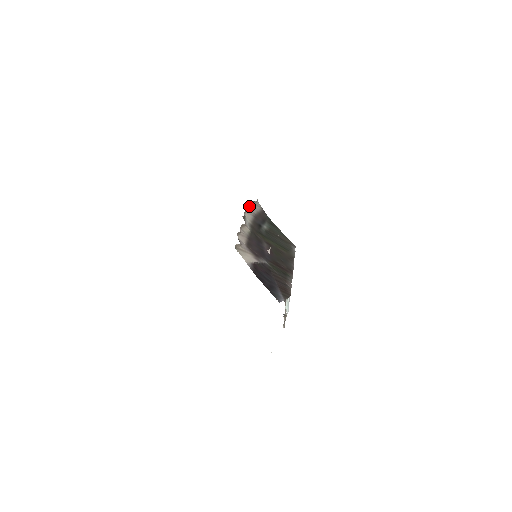
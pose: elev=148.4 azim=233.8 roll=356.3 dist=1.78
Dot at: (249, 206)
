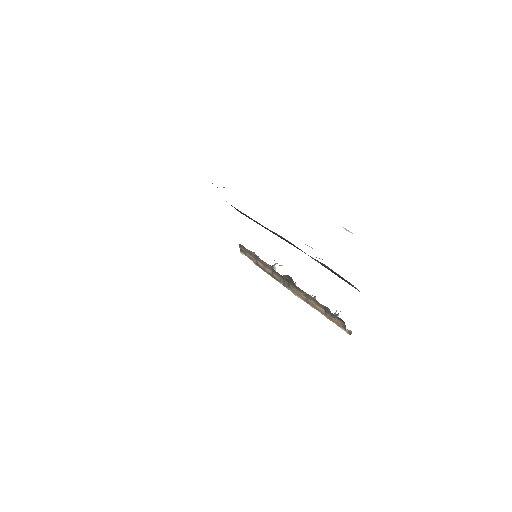
Dot at: occluded
